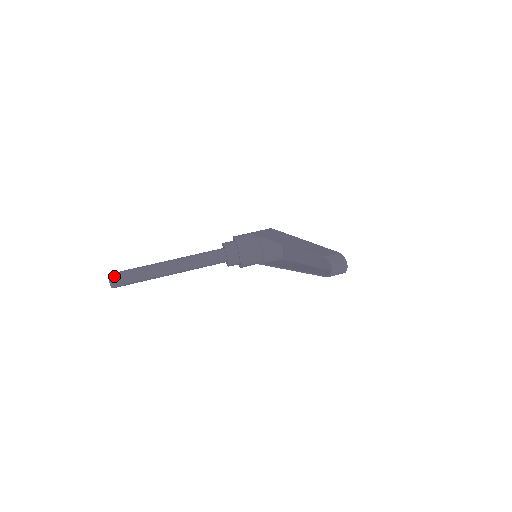
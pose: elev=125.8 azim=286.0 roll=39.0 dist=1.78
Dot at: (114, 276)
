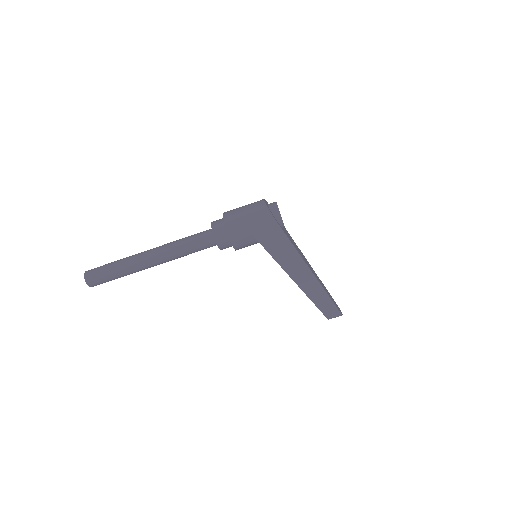
Dot at: occluded
